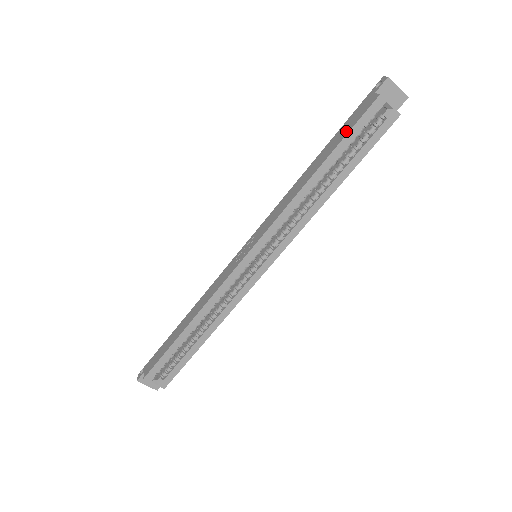
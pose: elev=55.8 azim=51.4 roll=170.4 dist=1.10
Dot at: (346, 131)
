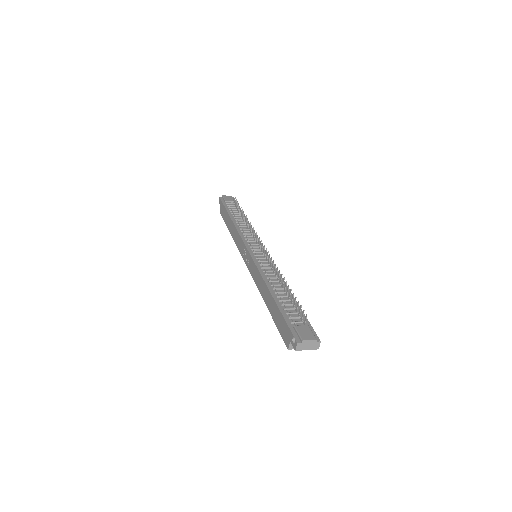
Dot at: (277, 324)
